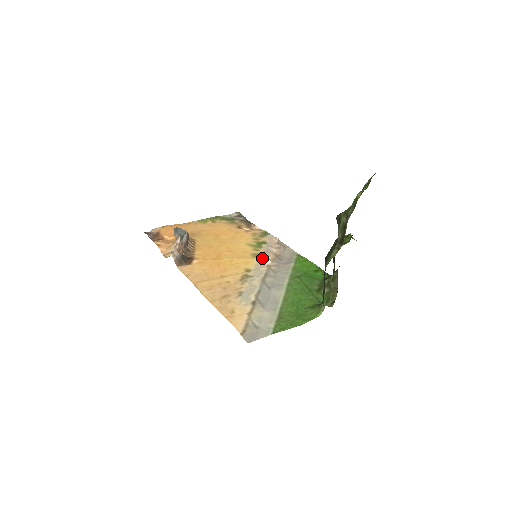
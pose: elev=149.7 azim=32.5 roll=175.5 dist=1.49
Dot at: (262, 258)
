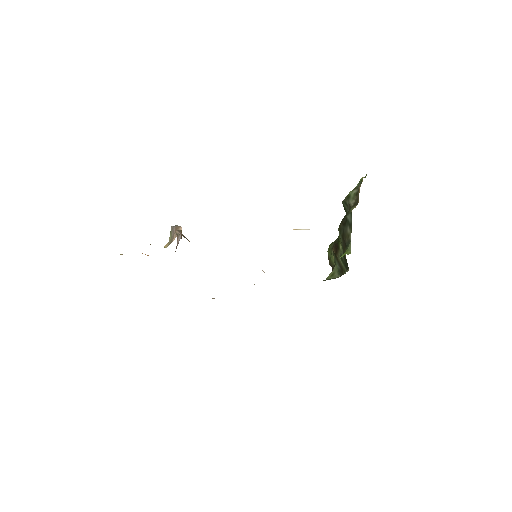
Dot at: occluded
